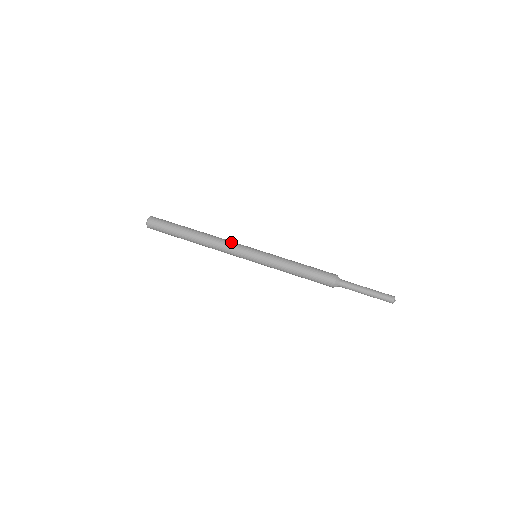
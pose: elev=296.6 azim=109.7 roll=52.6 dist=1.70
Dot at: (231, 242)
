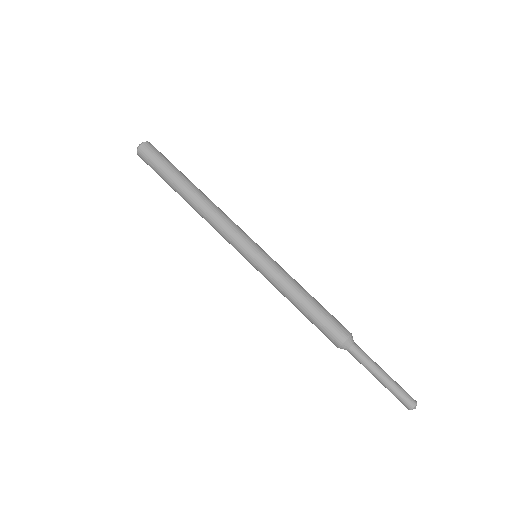
Dot at: (225, 228)
